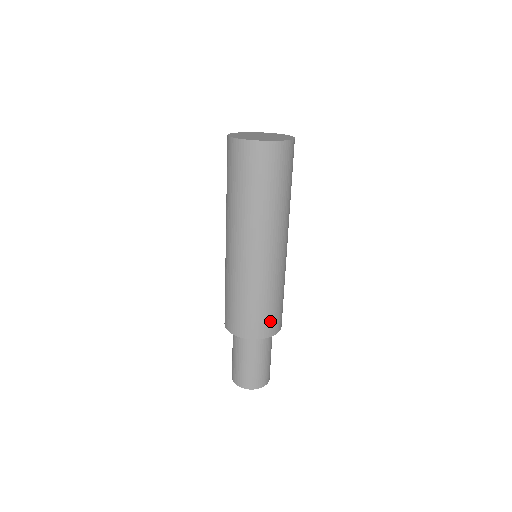
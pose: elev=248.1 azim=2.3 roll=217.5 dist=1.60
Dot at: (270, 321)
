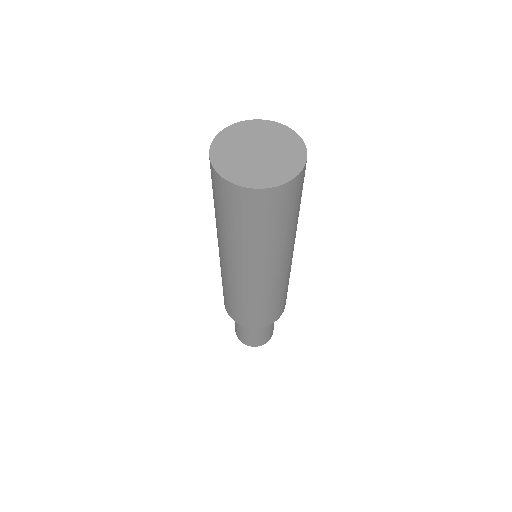
Dot at: occluded
